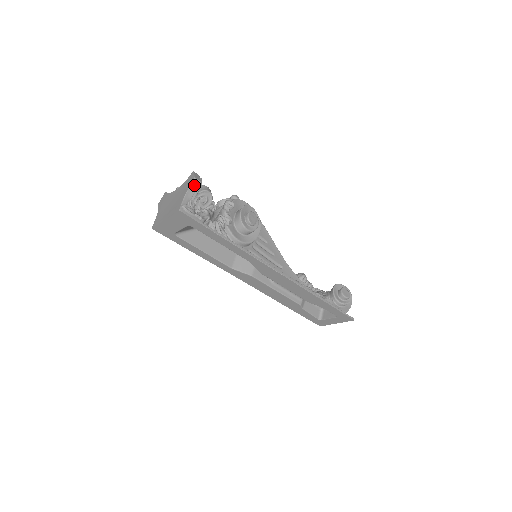
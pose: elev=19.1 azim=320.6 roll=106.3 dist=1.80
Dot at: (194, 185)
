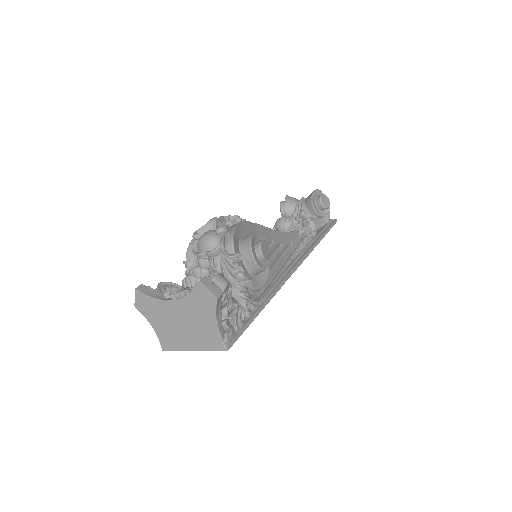
Dot at: (218, 304)
